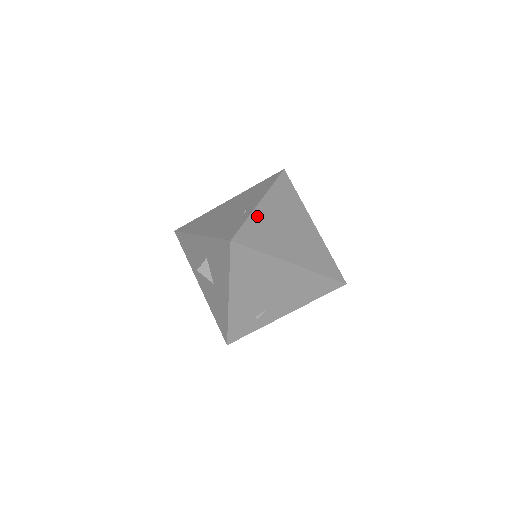
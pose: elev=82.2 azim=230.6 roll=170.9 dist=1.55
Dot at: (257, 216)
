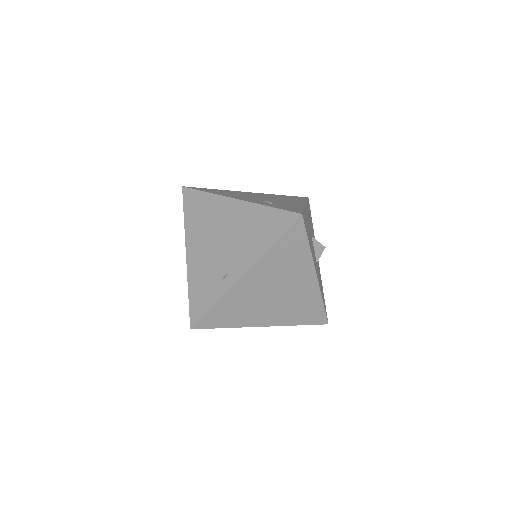
Dot at: (232, 294)
